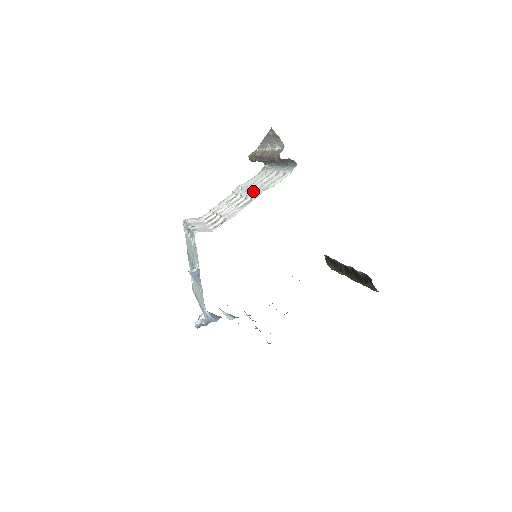
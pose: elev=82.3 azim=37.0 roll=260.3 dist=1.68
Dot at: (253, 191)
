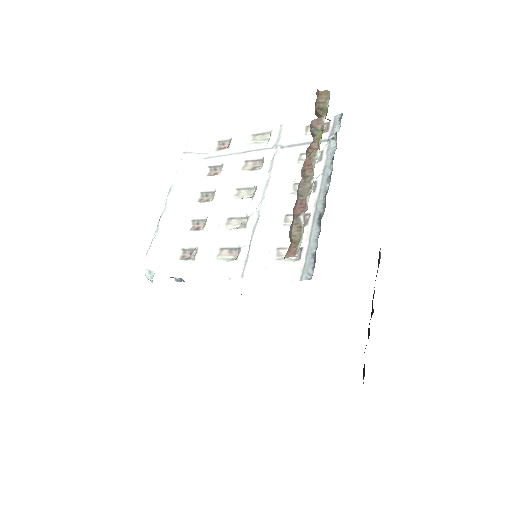
Dot at: (253, 232)
